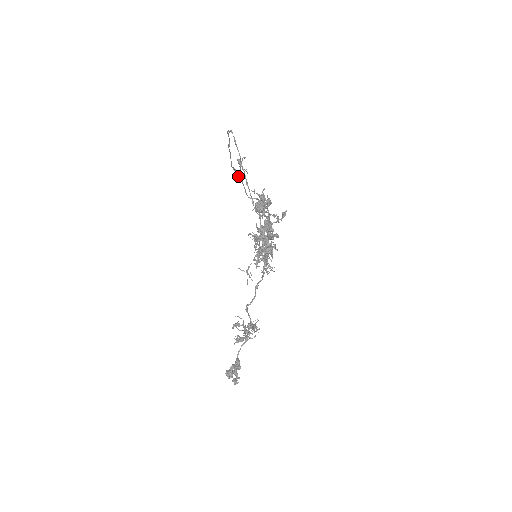
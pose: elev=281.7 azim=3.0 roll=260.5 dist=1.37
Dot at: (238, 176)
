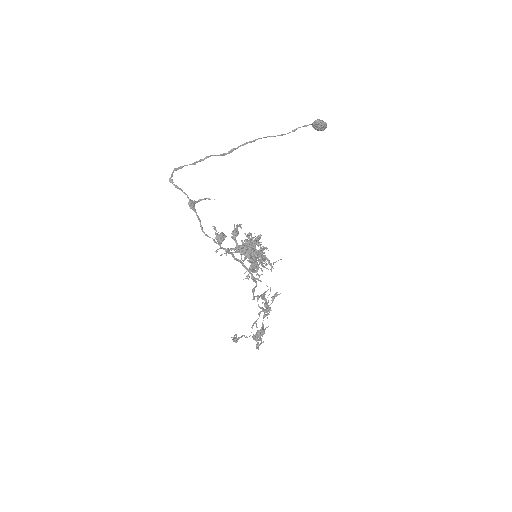
Dot at: (250, 142)
